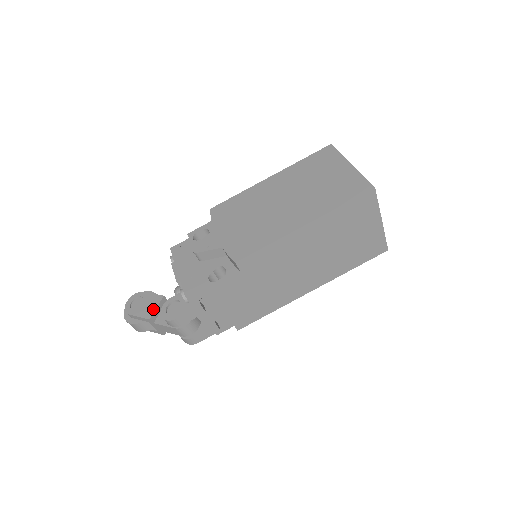
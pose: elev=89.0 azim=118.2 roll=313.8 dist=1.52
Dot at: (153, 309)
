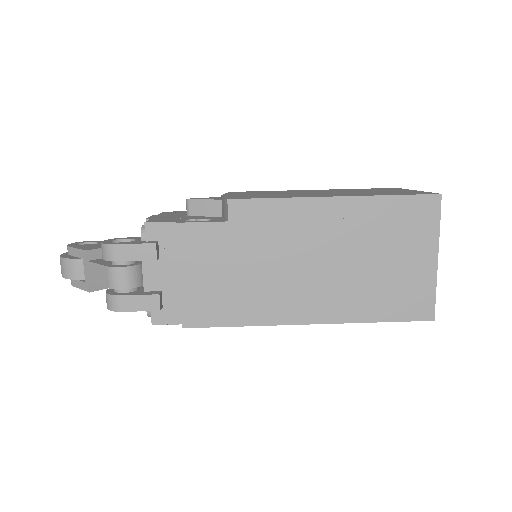
Dot at: (99, 247)
